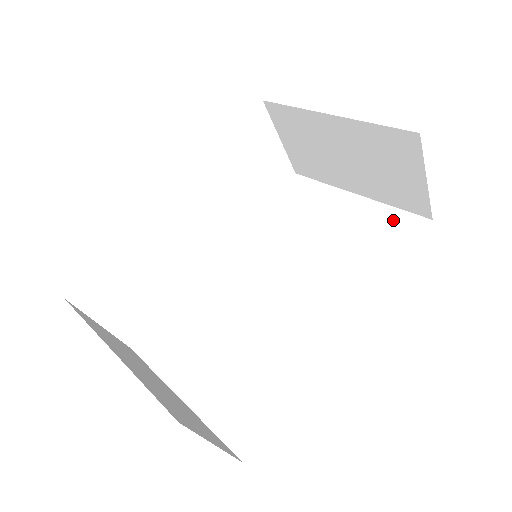
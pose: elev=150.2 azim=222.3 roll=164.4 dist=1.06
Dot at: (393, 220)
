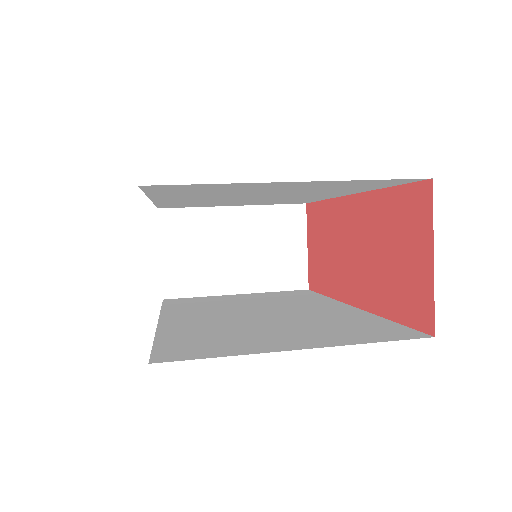
Dot at: (286, 292)
